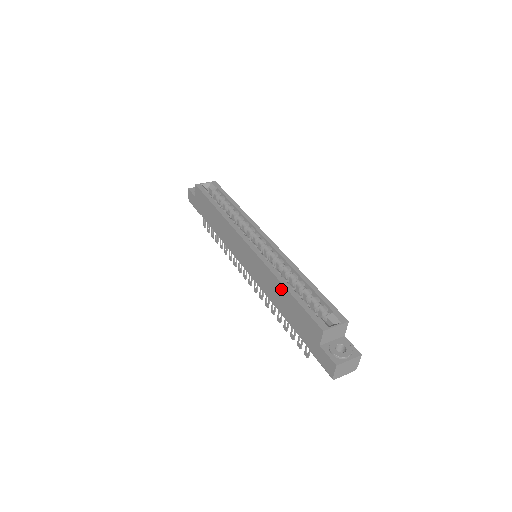
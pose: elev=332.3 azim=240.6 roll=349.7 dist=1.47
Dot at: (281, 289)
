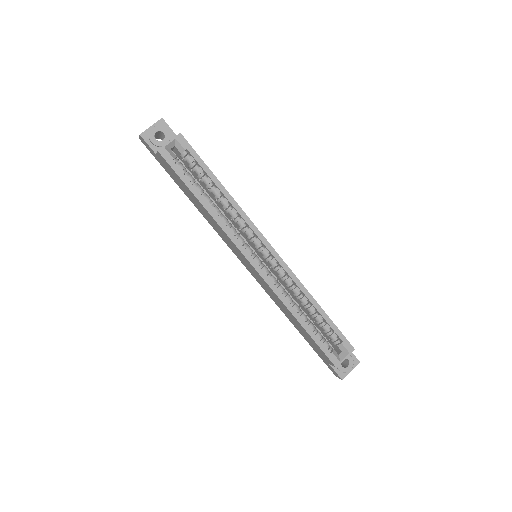
Dot at: (294, 319)
